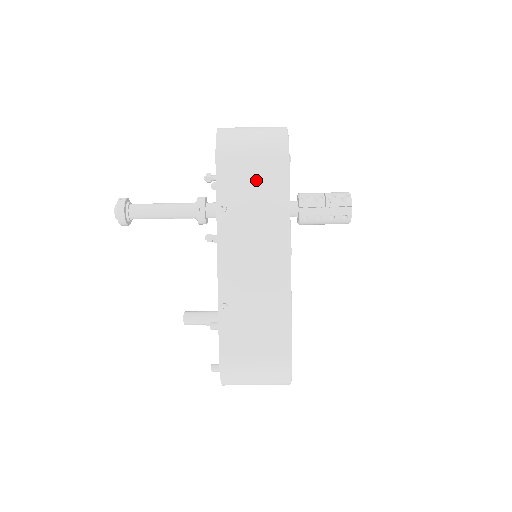
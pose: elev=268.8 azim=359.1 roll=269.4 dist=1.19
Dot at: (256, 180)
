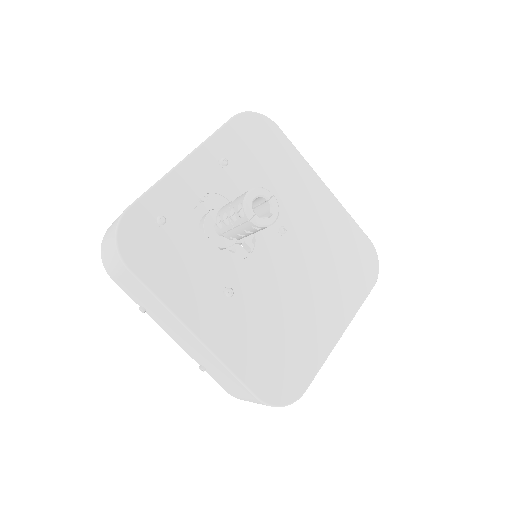
Dot at: (133, 287)
